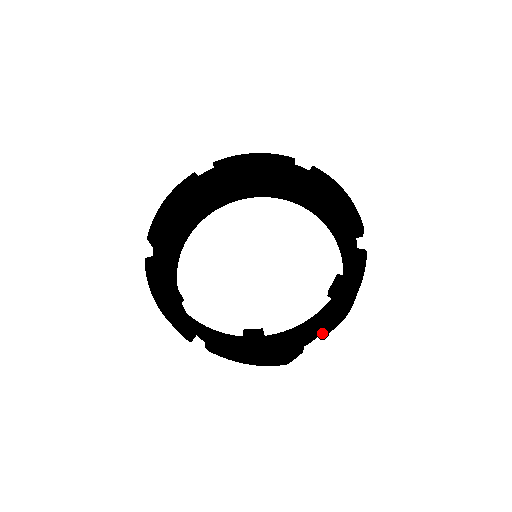
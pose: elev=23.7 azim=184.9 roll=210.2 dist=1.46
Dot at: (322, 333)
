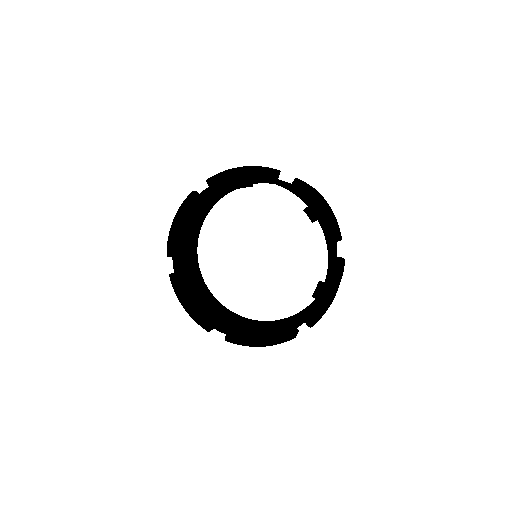
Dot at: occluded
